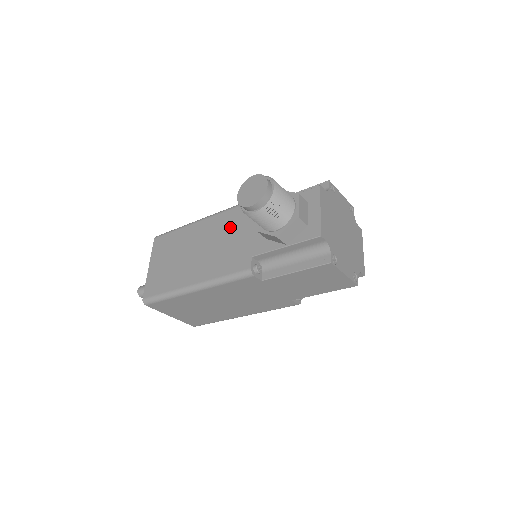
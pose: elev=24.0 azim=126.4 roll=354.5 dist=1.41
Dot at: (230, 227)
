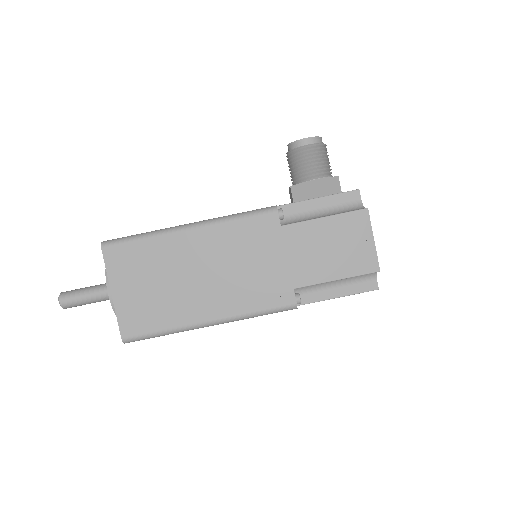
Dot at: occluded
